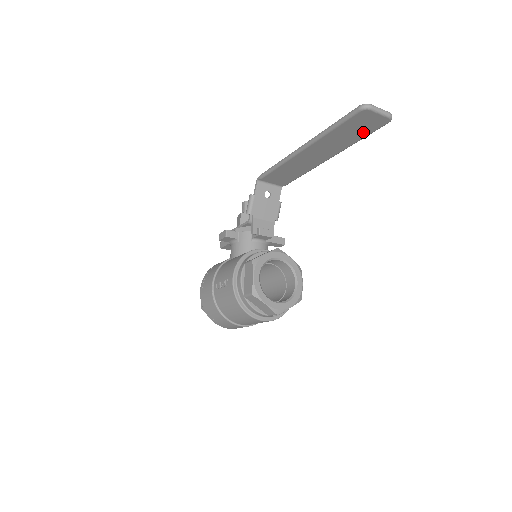
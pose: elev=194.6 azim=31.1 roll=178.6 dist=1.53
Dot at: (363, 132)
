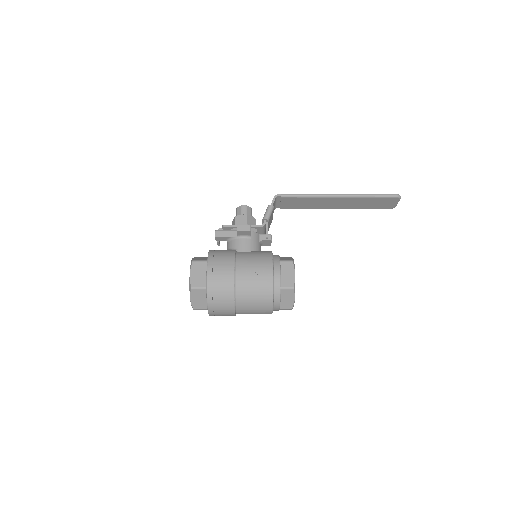
Dot at: (375, 206)
